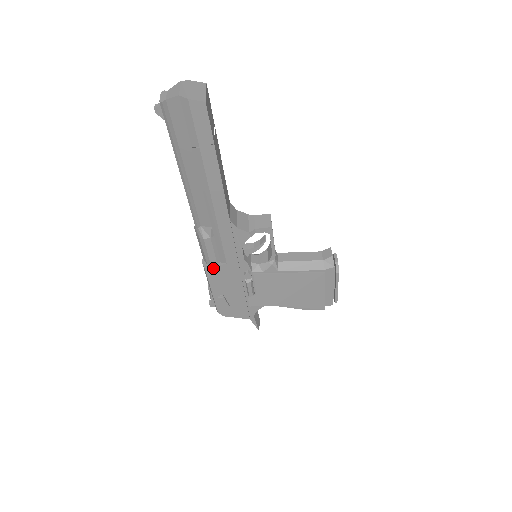
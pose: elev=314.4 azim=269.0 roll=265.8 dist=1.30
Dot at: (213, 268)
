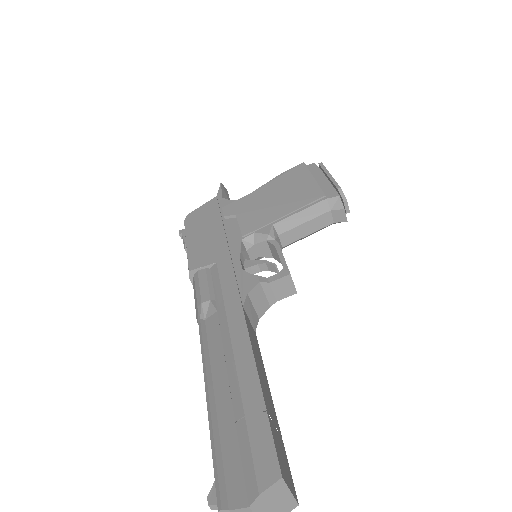
Dot at: occluded
